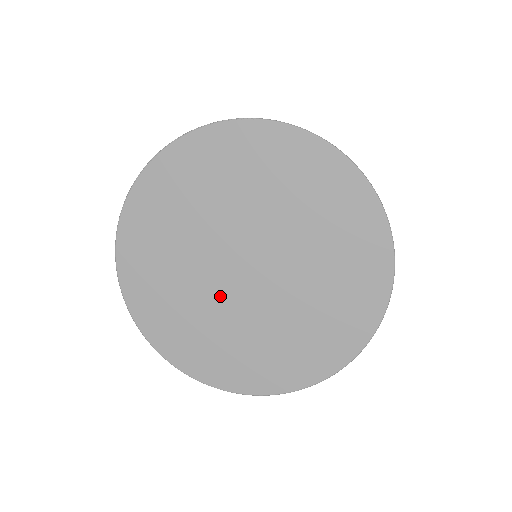
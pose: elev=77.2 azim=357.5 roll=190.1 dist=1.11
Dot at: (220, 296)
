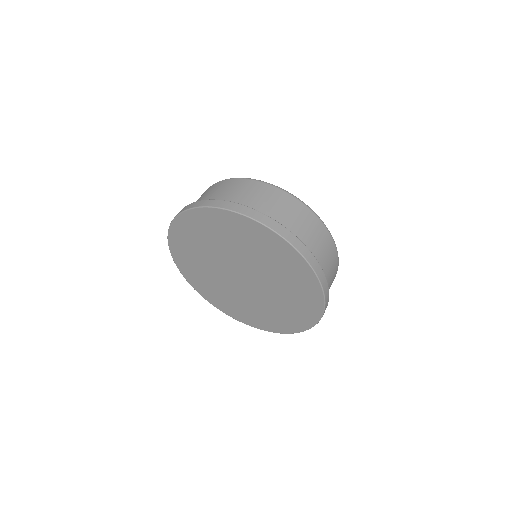
Dot at: (255, 296)
